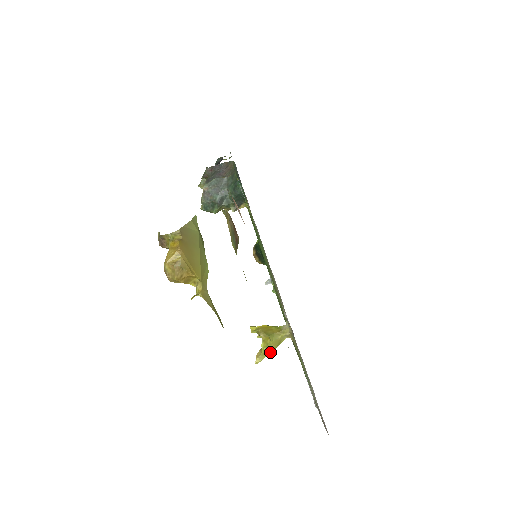
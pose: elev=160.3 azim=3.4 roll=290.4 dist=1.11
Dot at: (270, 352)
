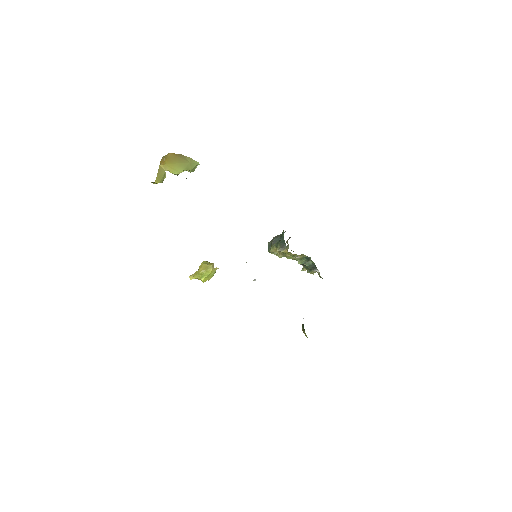
Dot at: (199, 272)
